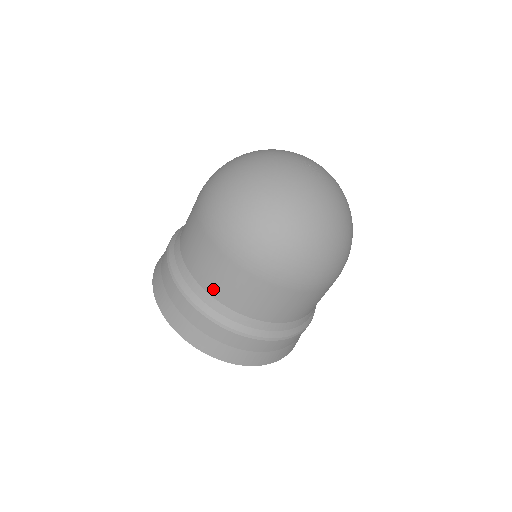
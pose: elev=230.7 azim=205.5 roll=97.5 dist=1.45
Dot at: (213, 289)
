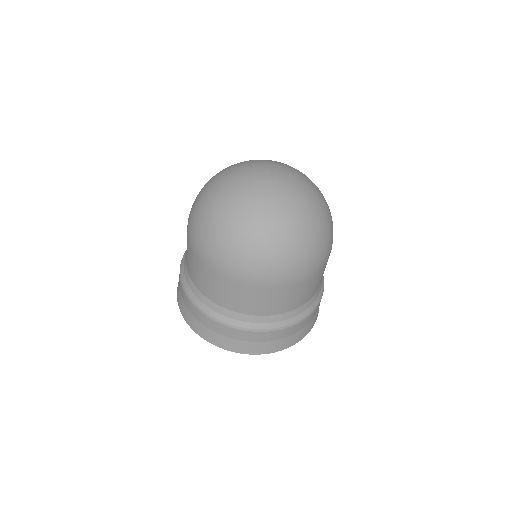
Dot at: (238, 308)
